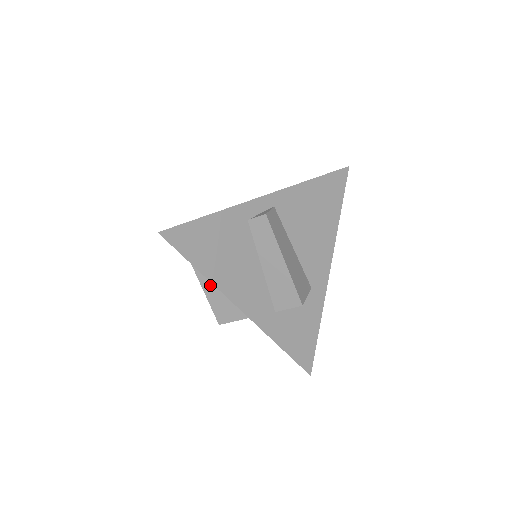
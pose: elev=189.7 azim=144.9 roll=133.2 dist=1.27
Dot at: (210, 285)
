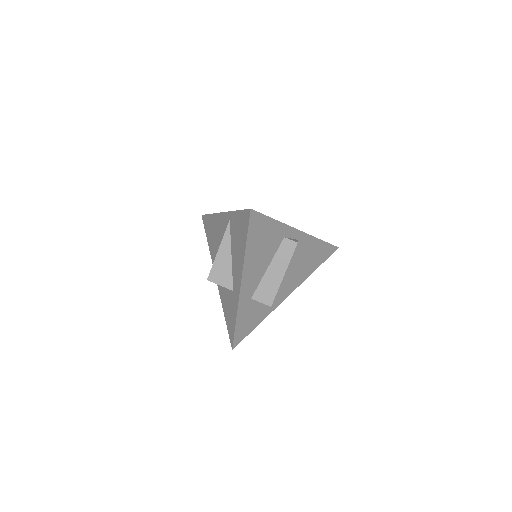
Dot at: (225, 253)
